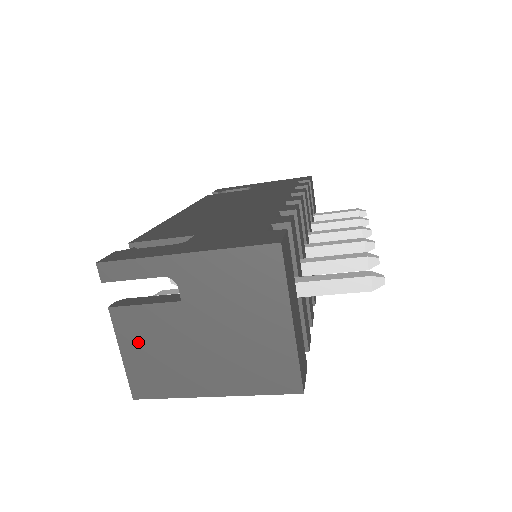
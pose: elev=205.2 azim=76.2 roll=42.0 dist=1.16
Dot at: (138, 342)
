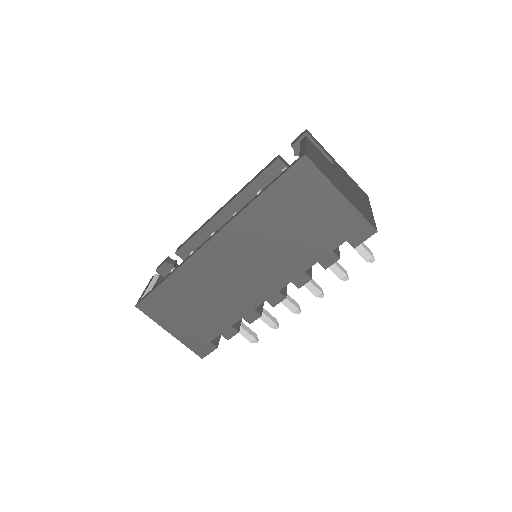
Dot at: (315, 152)
